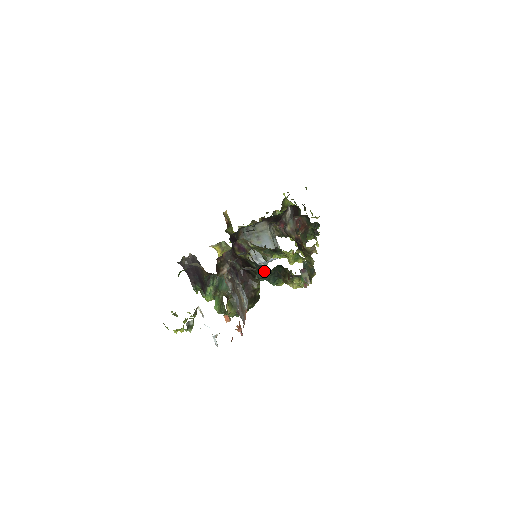
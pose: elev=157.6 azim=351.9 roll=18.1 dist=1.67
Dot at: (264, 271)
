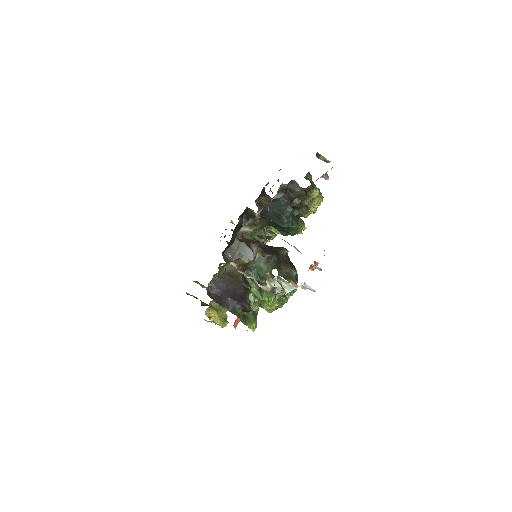
Dot at: (288, 201)
